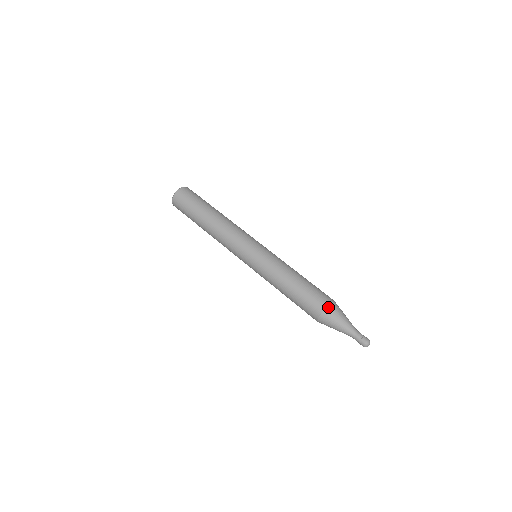
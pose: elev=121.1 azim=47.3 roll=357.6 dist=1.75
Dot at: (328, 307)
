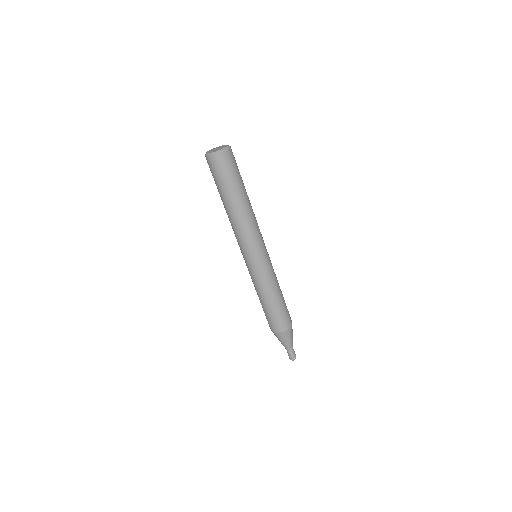
Dot at: (291, 328)
